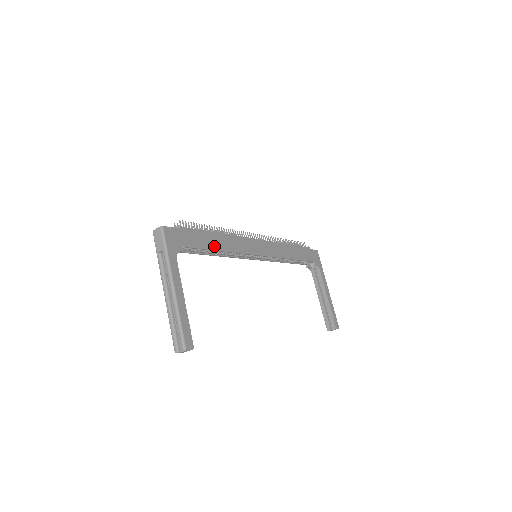
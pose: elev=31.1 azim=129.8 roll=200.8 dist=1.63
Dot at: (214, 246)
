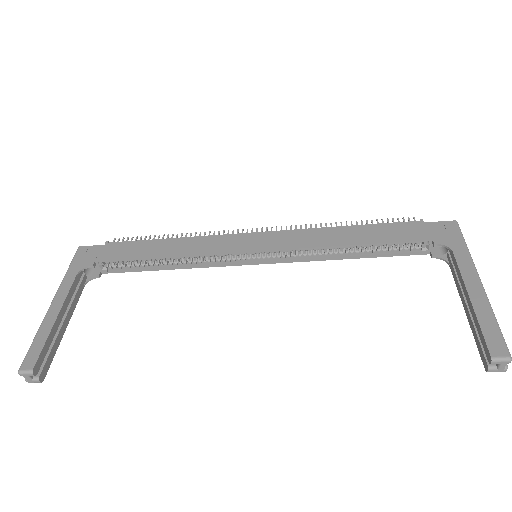
Dot at: (153, 254)
